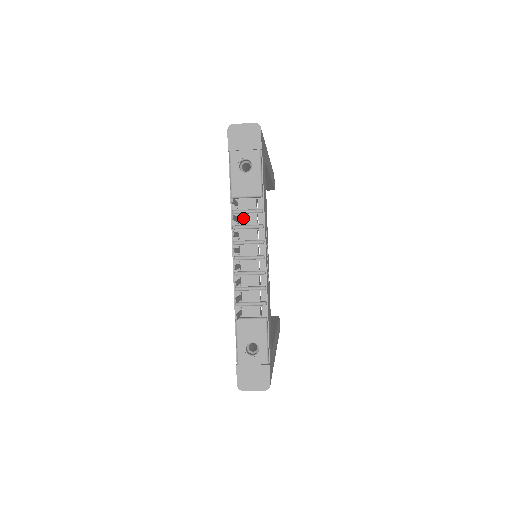
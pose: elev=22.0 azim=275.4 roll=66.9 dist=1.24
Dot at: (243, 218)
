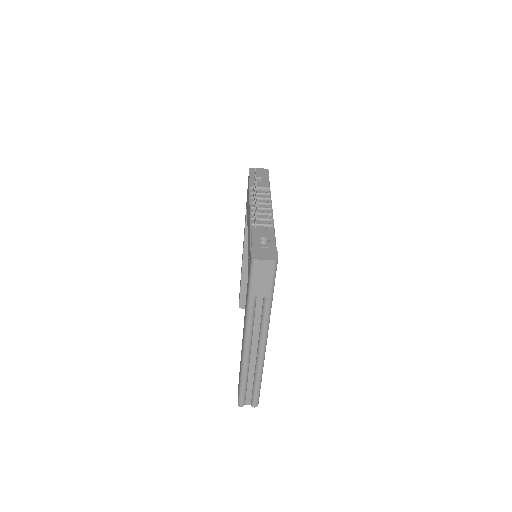
Dot at: occluded
